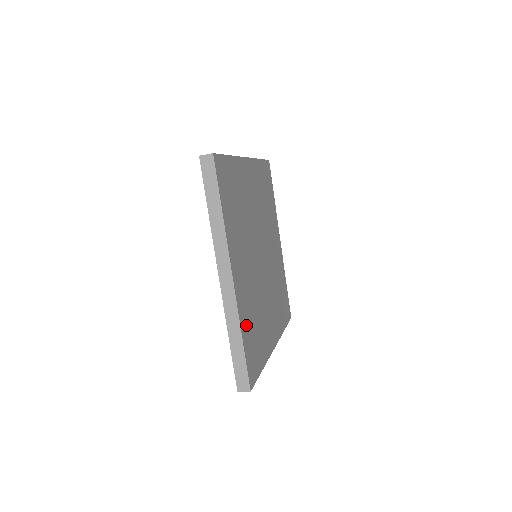
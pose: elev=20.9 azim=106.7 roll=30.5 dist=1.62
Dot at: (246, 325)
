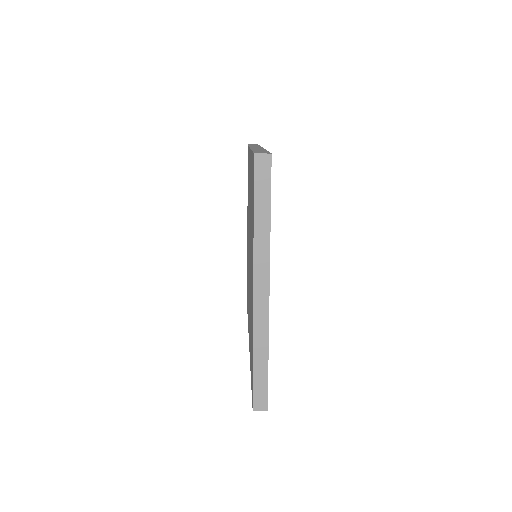
Dot at: occluded
